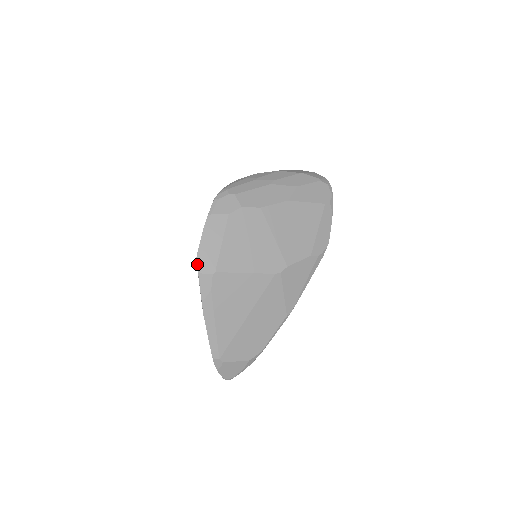
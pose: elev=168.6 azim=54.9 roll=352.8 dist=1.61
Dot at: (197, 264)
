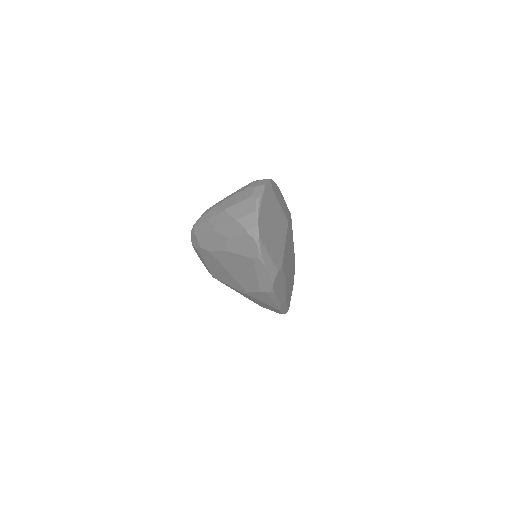
Dot at: occluded
